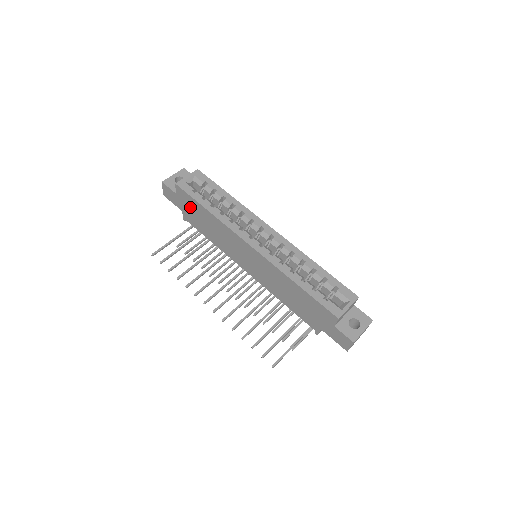
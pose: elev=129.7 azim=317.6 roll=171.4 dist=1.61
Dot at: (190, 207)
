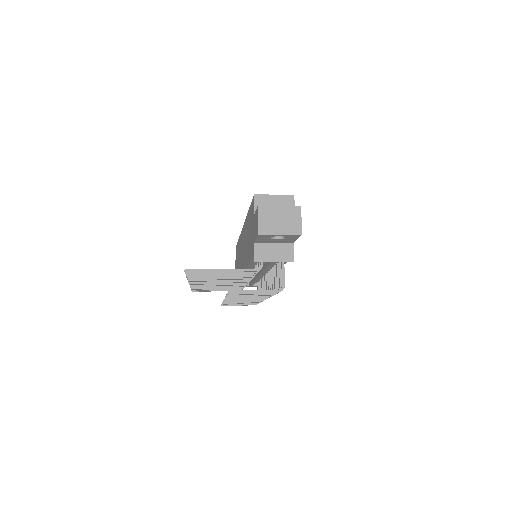
Dot at: (237, 258)
